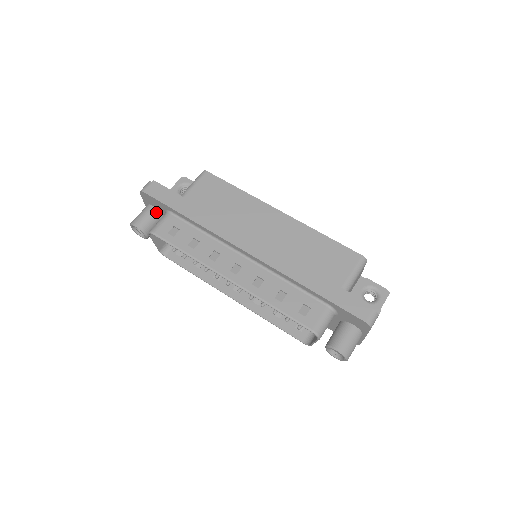
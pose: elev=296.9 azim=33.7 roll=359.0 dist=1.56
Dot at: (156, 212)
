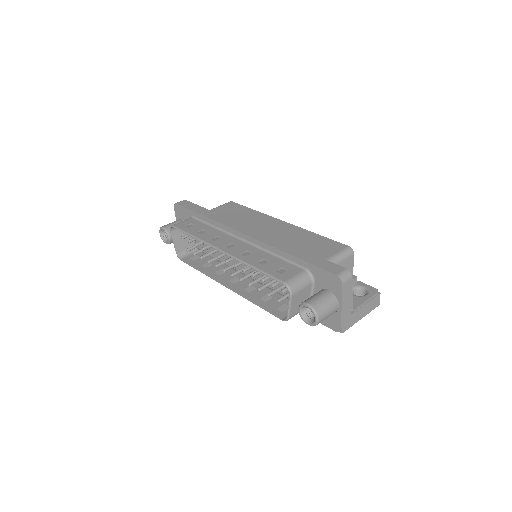
Dot at: occluded
